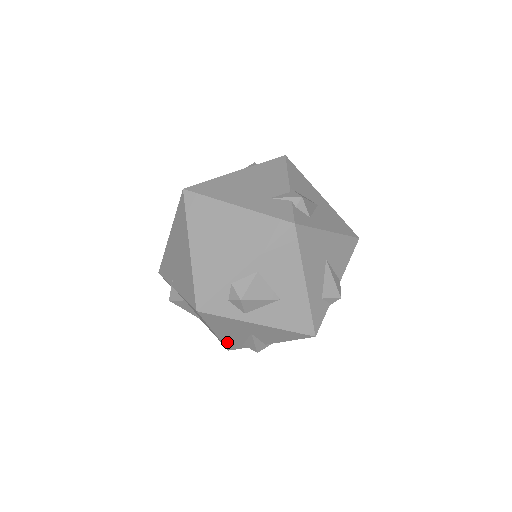
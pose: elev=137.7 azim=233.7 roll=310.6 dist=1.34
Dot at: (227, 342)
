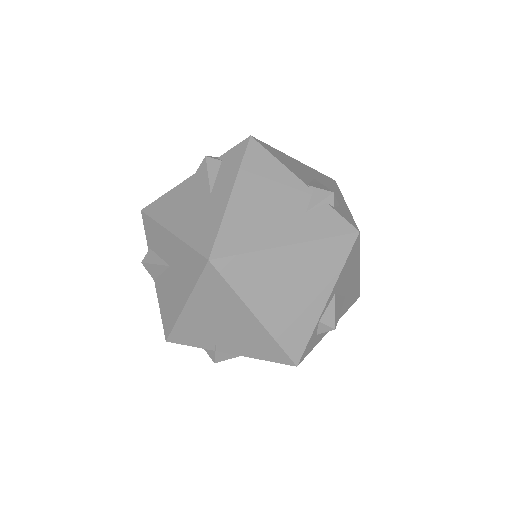
Dot at: occluded
